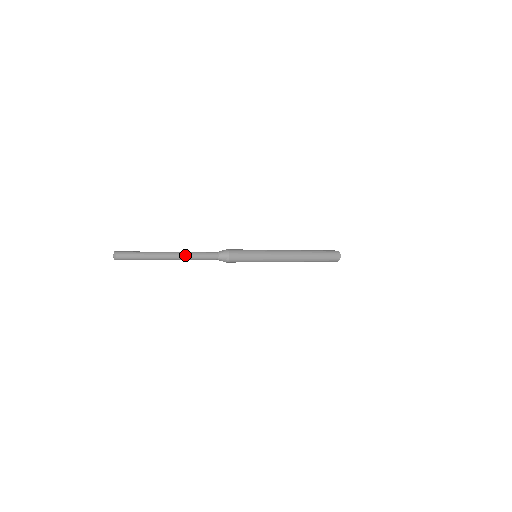
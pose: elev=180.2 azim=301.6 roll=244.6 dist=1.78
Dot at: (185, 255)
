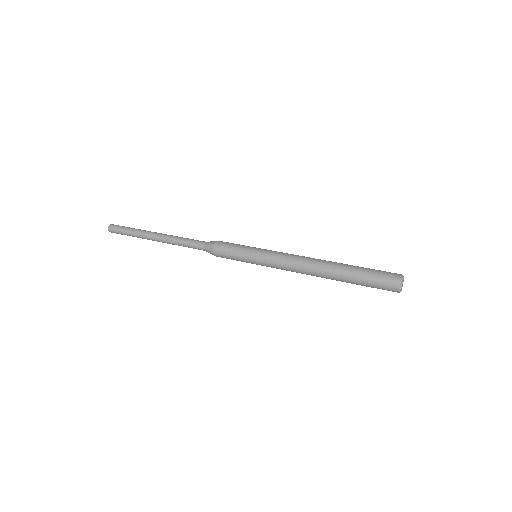
Dot at: (168, 243)
